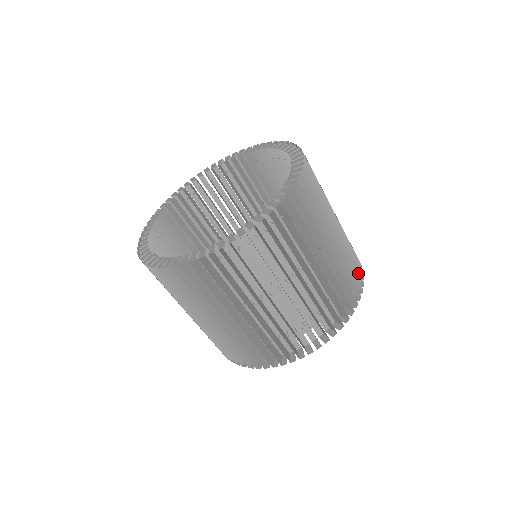
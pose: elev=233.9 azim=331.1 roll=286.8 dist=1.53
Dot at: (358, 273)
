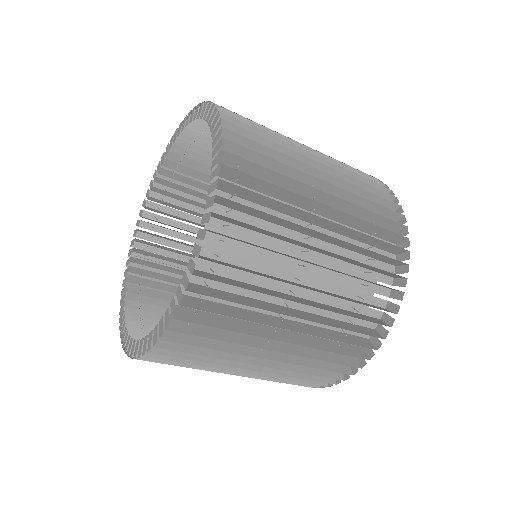
Dot at: occluded
